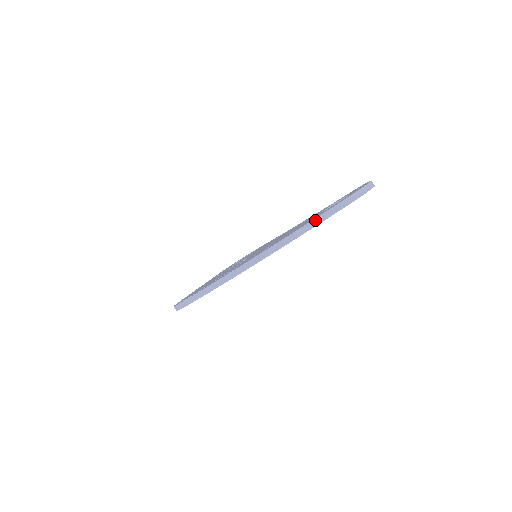
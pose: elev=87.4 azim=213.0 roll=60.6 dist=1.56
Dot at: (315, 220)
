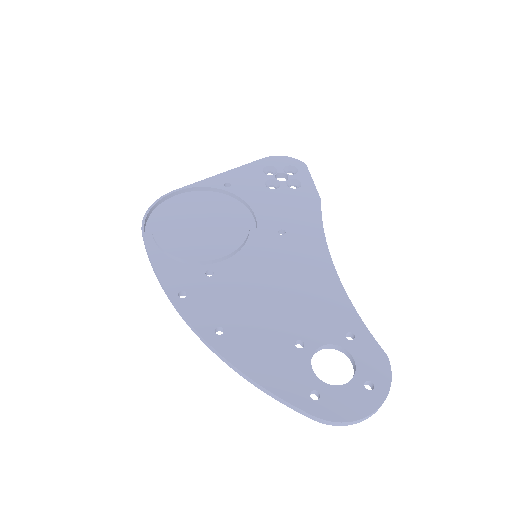
Dot at: (266, 390)
